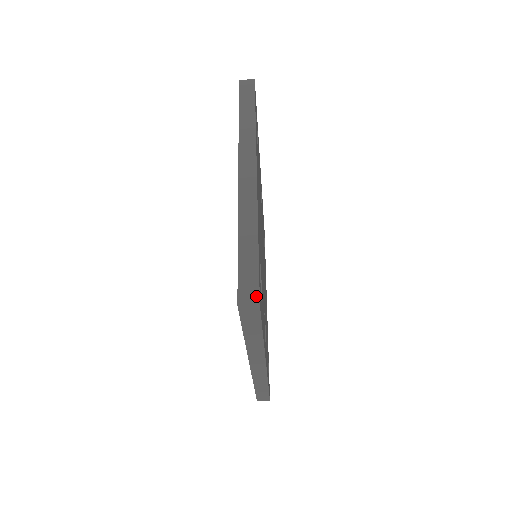
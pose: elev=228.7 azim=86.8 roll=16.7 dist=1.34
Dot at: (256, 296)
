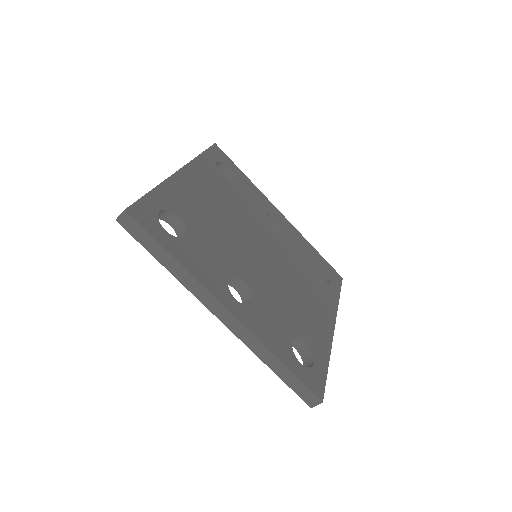
Dot at: (127, 208)
